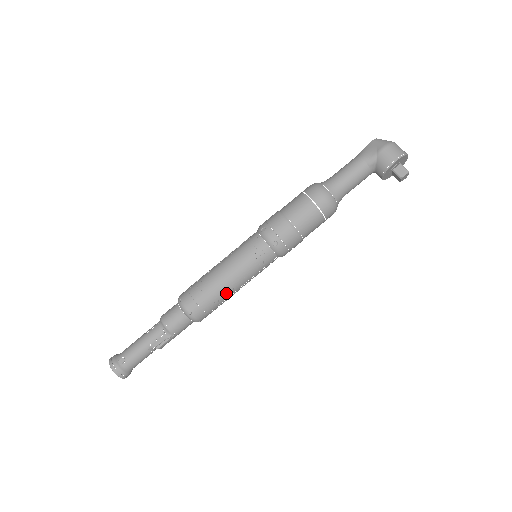
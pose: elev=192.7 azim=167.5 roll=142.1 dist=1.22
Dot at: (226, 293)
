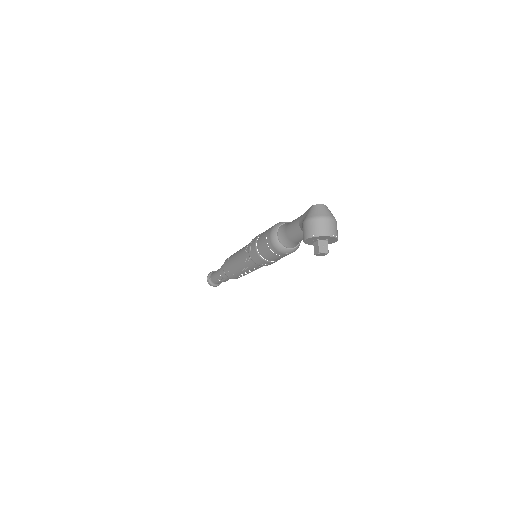
Dot at: (237, 272)
